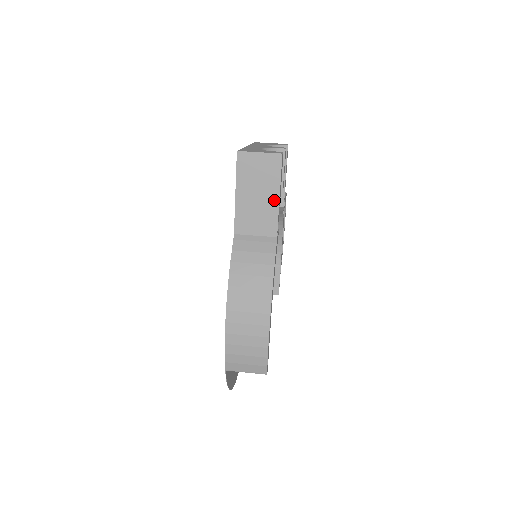
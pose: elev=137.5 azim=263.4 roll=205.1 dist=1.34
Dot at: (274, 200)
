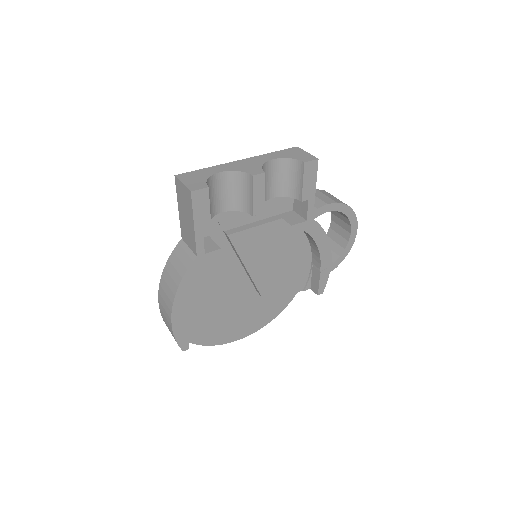
Dot at: (192, 226)
